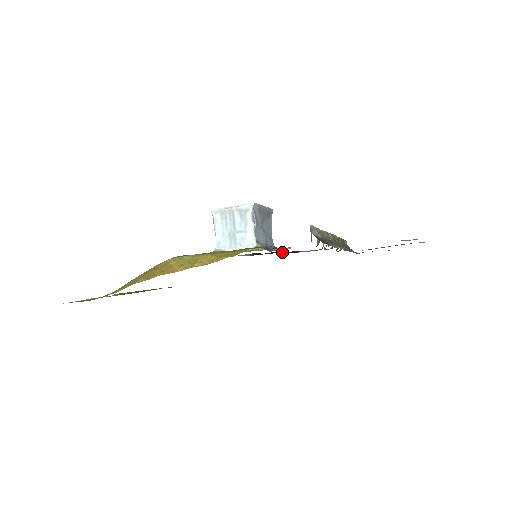
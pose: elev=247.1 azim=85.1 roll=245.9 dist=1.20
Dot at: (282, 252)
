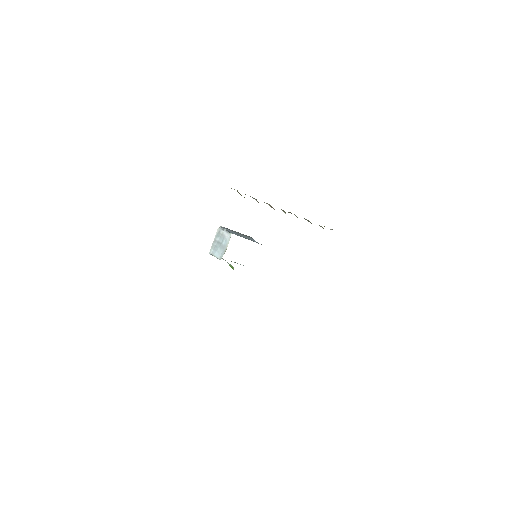
Dot at: occluded
